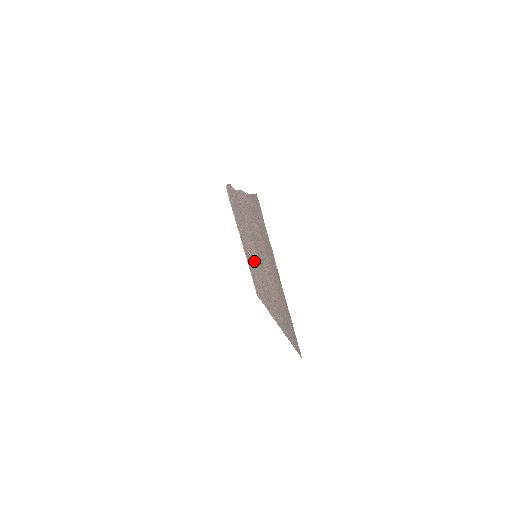
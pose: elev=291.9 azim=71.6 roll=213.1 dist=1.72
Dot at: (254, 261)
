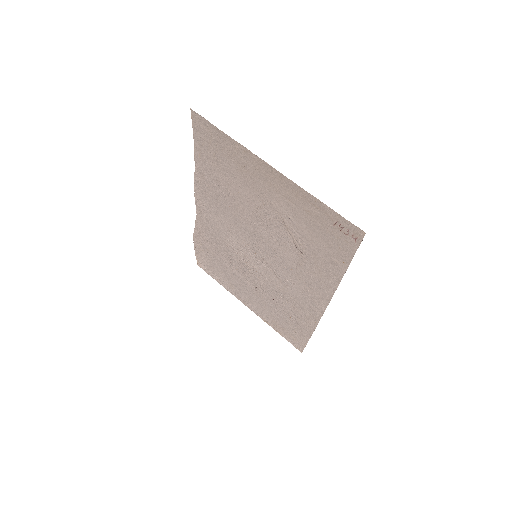
Dot at: (261, 275)
